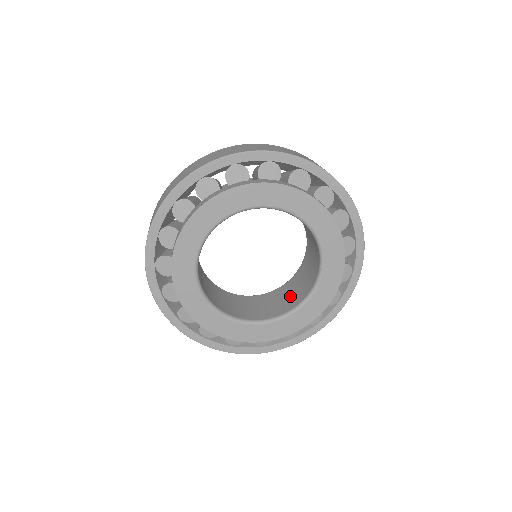
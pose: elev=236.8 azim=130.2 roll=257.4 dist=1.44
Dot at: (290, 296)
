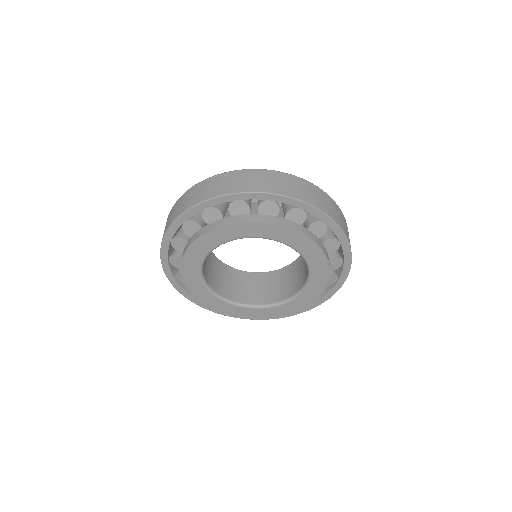
Dot at: (303, 270)
